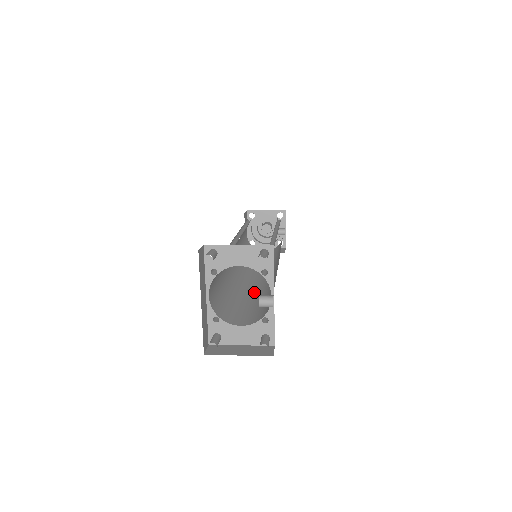
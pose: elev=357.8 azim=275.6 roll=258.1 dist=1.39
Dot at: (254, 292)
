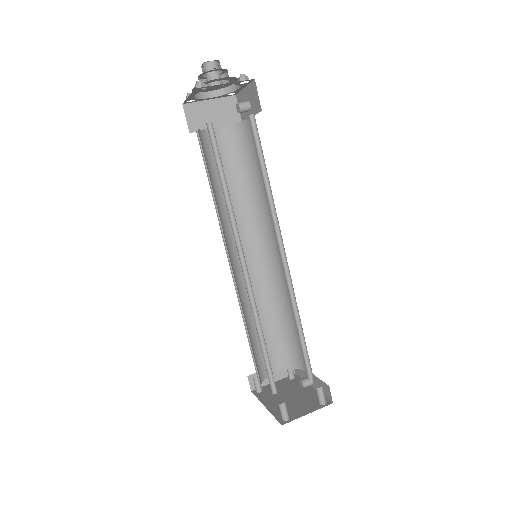
Dot at: (261, 299)
